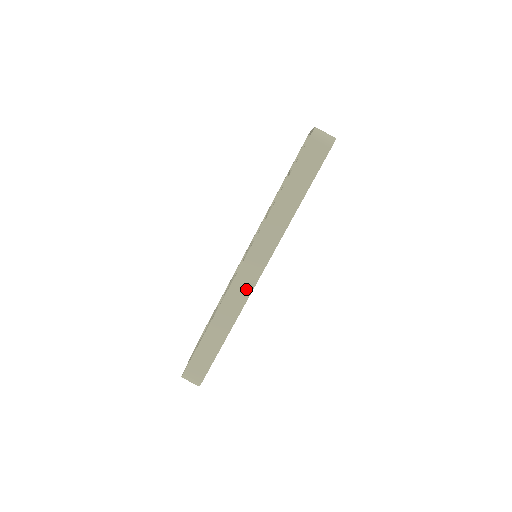
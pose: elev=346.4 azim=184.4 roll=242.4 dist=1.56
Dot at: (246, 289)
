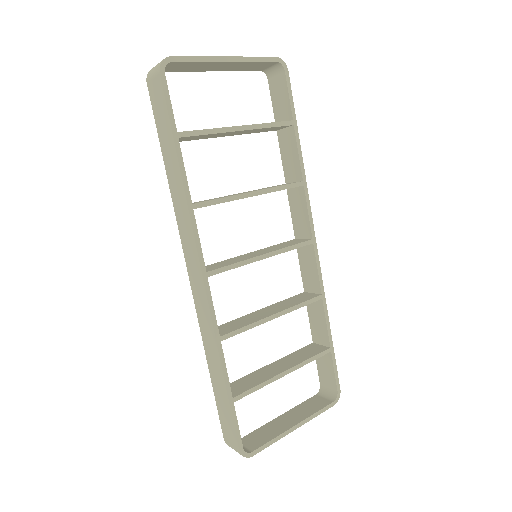
Dot at: (204, 303)
